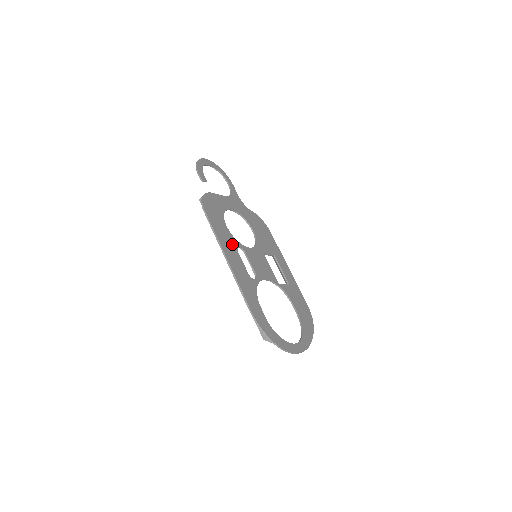
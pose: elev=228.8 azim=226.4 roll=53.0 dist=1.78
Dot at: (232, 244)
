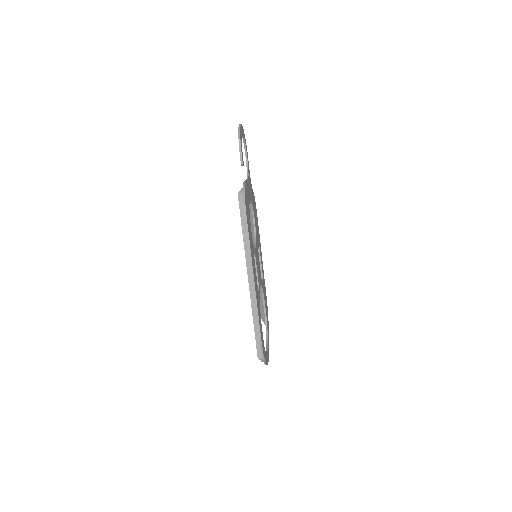
Dot at: (253, 253)
